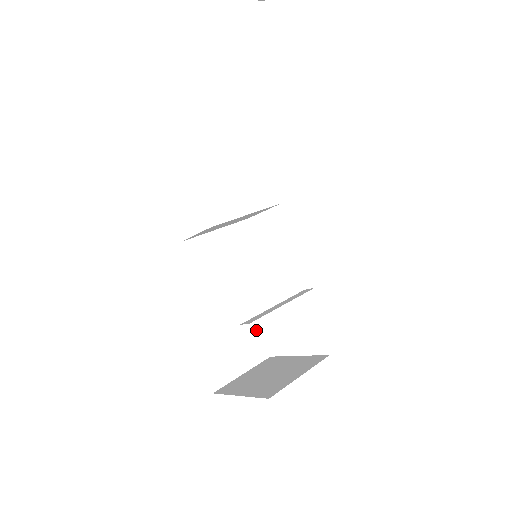
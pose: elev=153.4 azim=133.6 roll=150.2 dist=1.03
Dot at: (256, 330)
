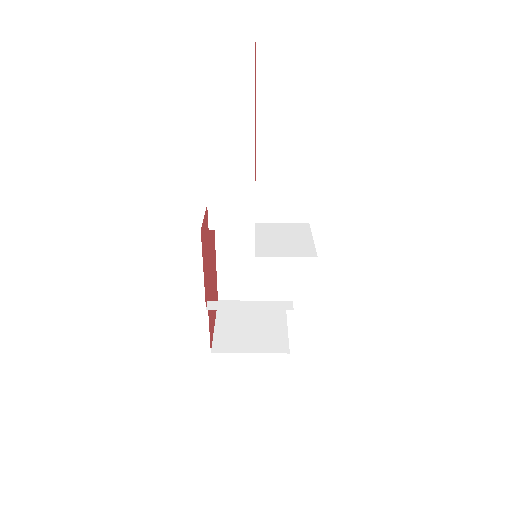
Dot at: (282, 277)
